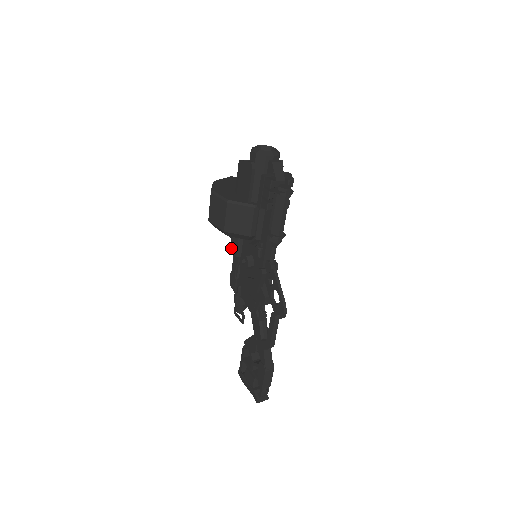
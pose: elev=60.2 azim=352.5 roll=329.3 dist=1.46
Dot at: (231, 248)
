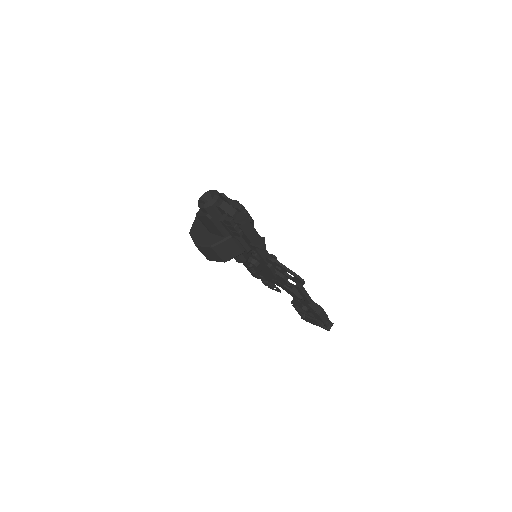
Dot at: (236, 260)
